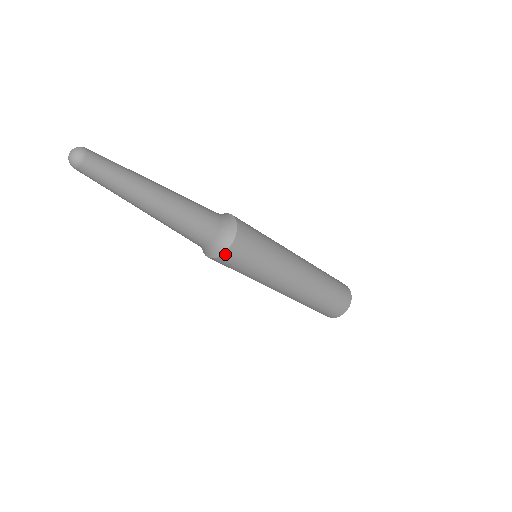
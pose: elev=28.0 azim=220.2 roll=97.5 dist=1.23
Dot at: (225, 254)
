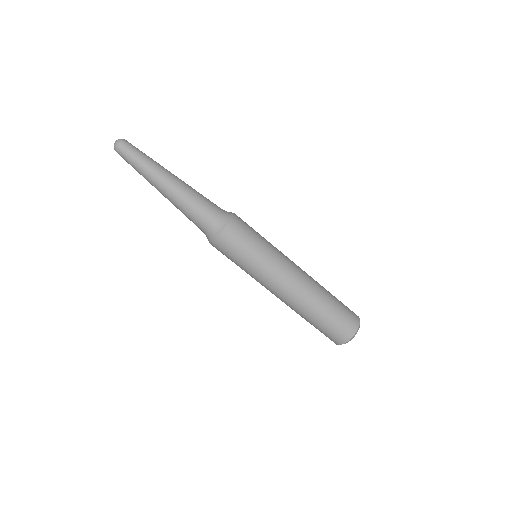
Dot at: (232, 221)
